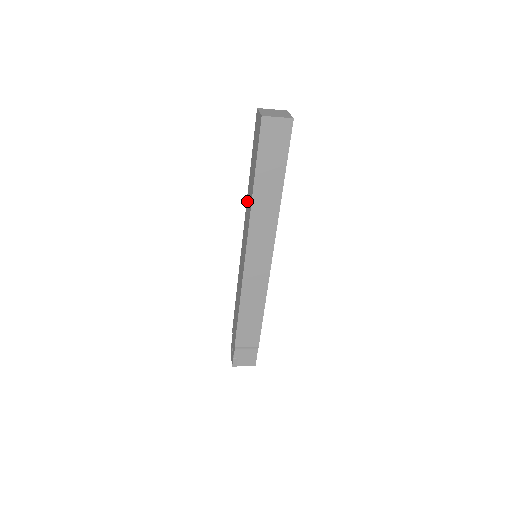
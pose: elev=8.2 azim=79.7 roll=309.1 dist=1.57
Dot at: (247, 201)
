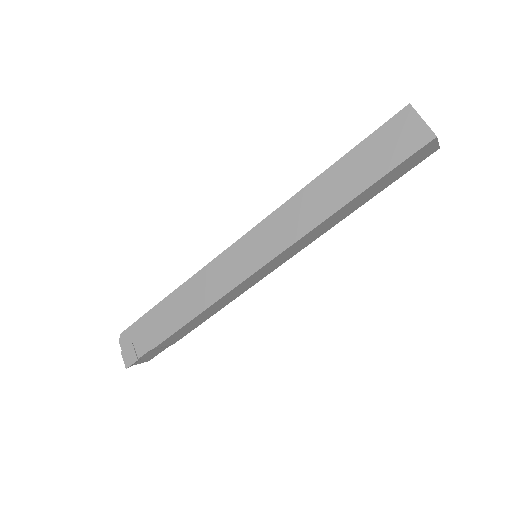
Dot at: (303, 197)
